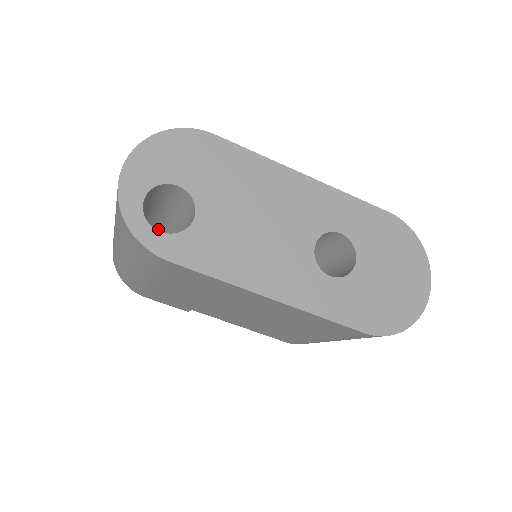
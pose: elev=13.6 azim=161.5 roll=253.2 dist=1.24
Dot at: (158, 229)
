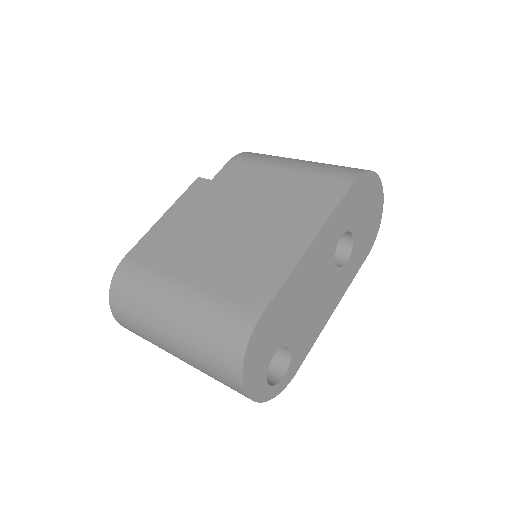
Dot at: occluded
